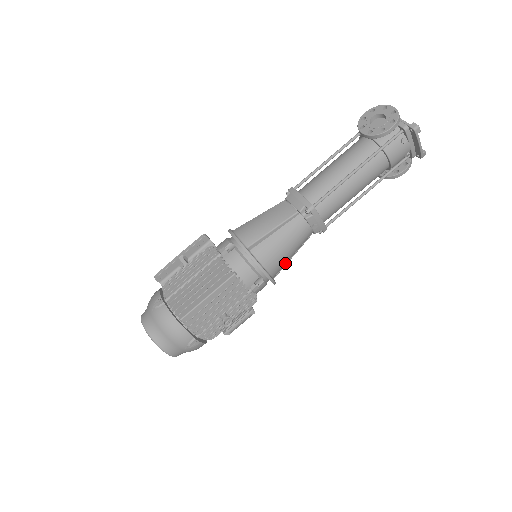
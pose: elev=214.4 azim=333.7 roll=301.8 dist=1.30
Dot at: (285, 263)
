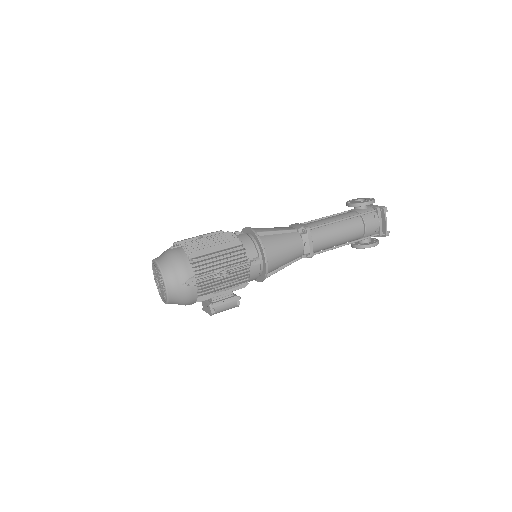
Dot at: (278, 263)
